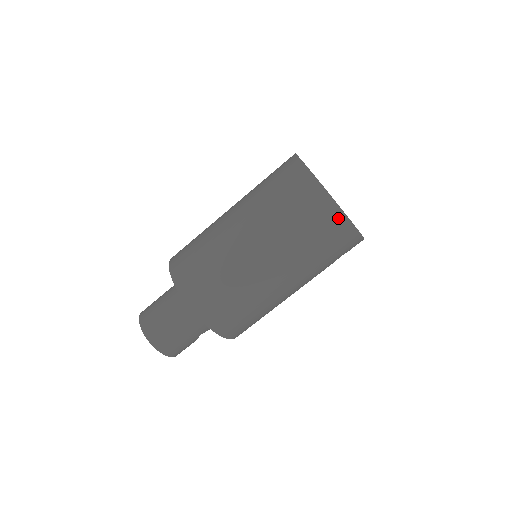
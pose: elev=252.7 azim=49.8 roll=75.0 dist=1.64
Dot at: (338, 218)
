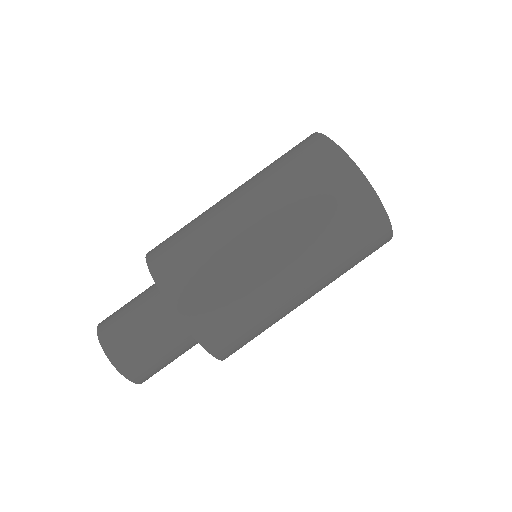
Dot at: (385, 239)
